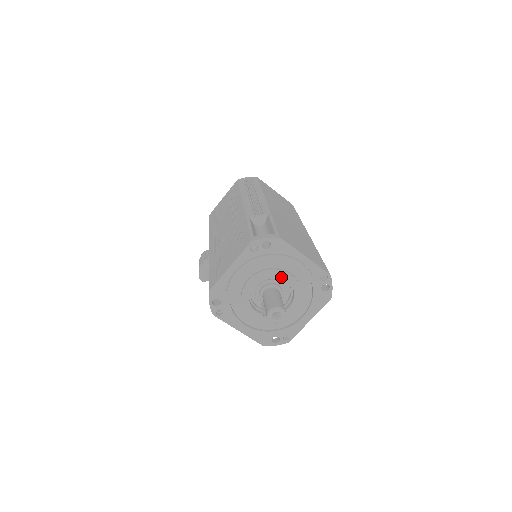
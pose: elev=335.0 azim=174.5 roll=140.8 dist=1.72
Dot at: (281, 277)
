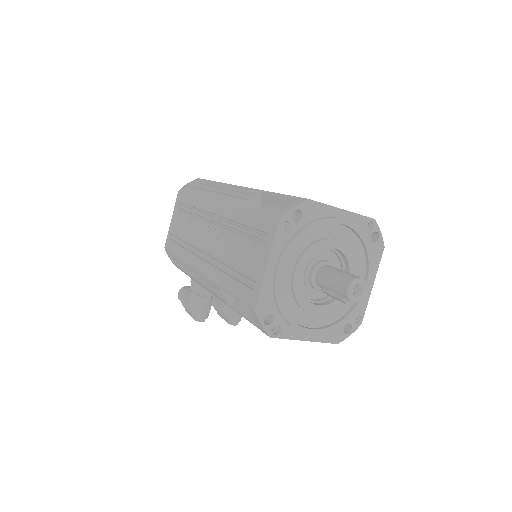
Dot at: occluded
